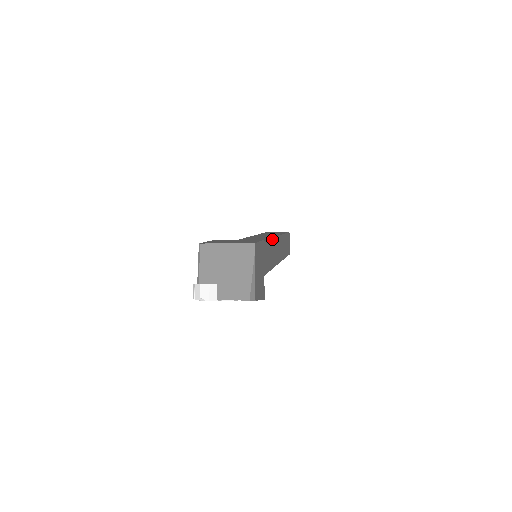
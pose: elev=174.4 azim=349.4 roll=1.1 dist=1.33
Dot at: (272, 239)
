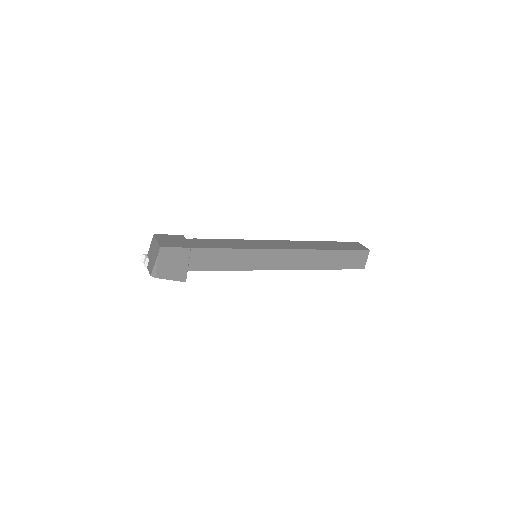
Dot at: (274, 249)
